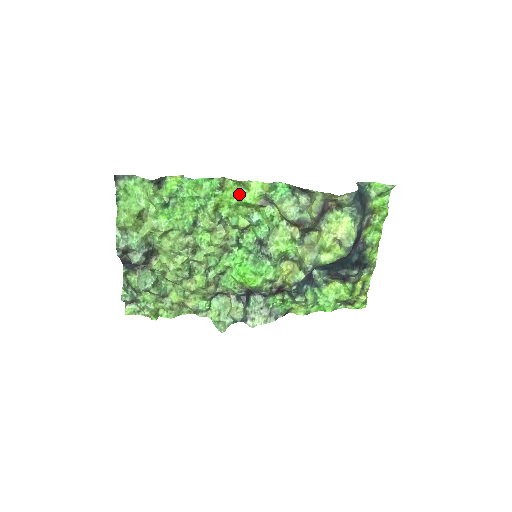
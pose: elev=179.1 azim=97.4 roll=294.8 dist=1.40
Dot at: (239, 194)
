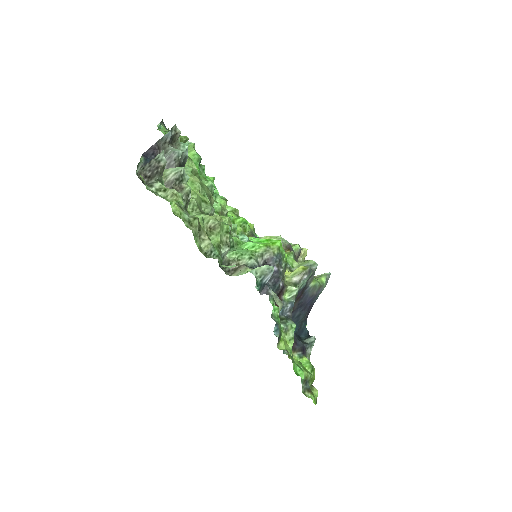
Dot at: (234, 217)
